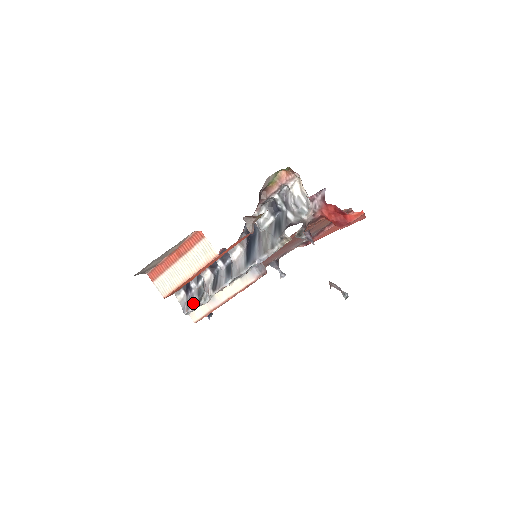
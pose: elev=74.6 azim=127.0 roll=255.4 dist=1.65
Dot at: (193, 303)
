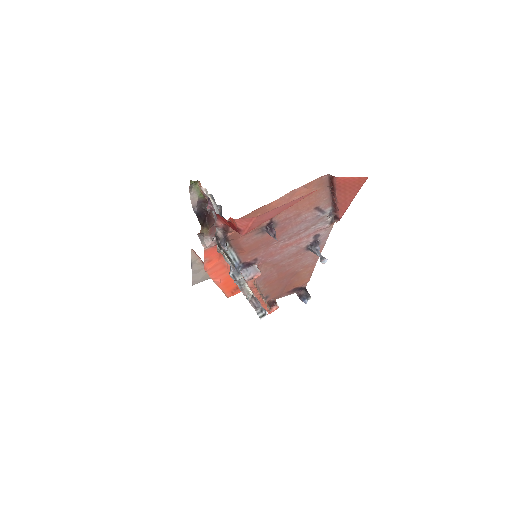
Dot at: occluded
